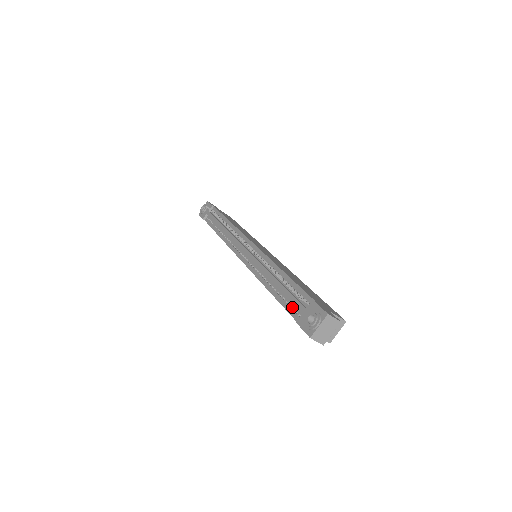
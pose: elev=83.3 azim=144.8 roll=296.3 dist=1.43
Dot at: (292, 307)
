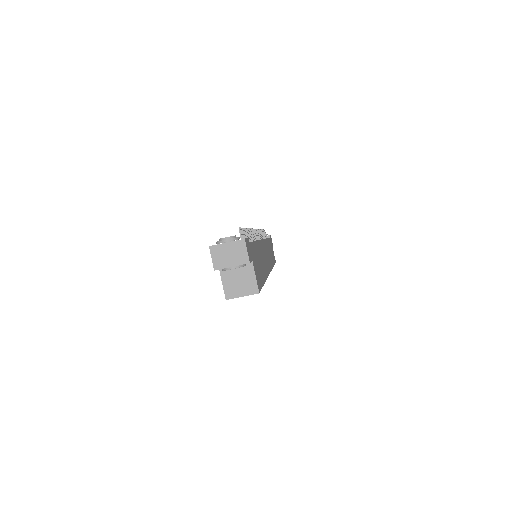
Dot at: occluded
